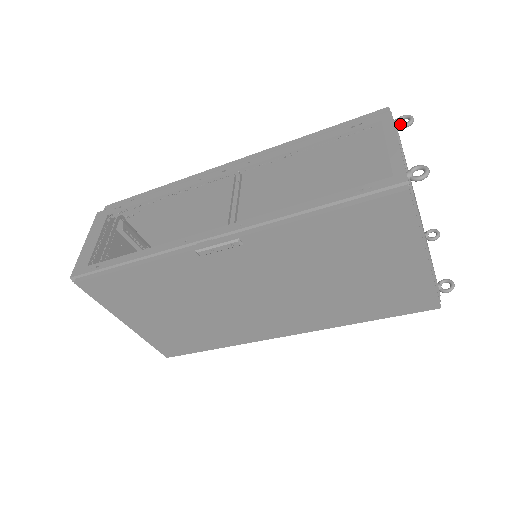
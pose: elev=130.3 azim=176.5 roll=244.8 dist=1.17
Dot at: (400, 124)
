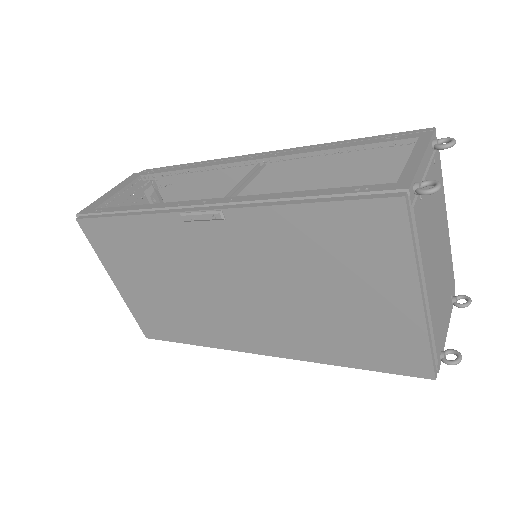
Dot at: (438, 144)
